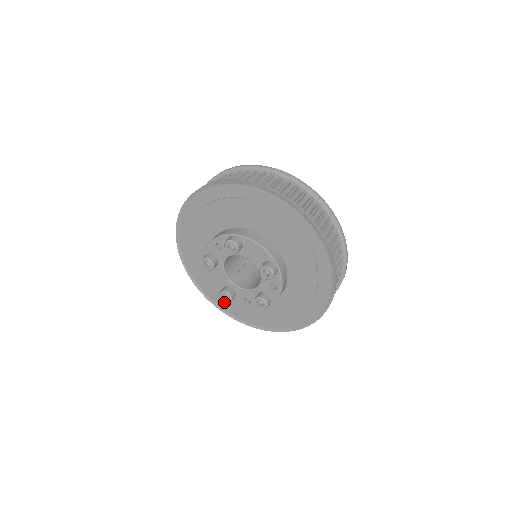
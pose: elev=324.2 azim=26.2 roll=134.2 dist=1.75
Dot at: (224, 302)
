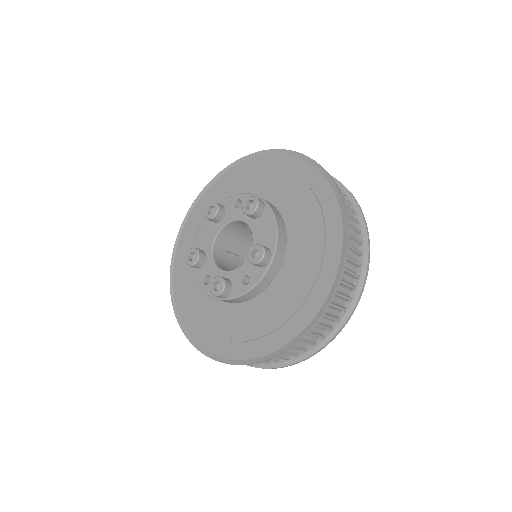
Dot at: (182, 278)
